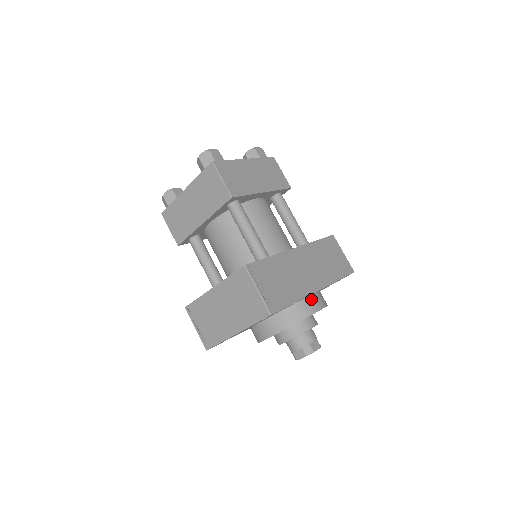
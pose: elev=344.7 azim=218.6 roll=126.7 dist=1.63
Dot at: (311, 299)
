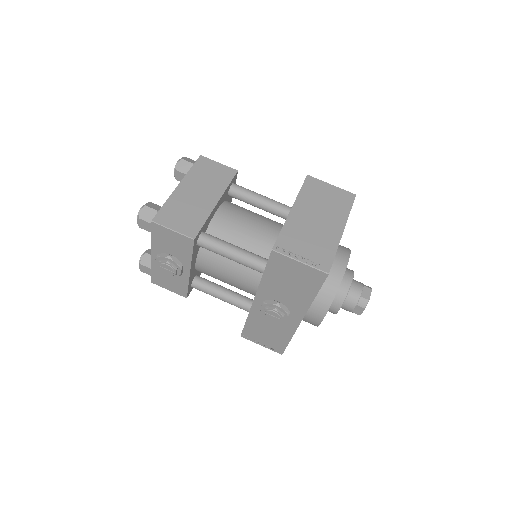
Dot at: occluded
